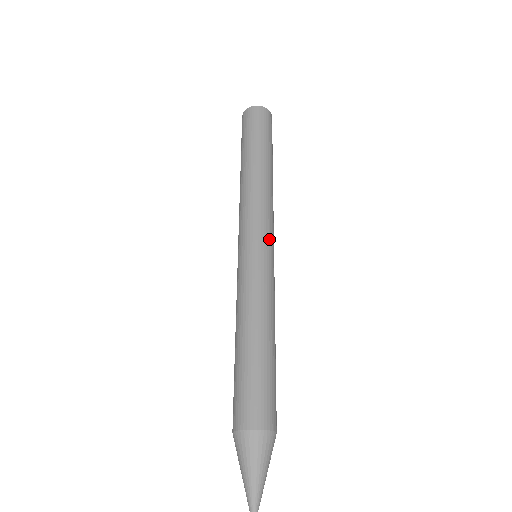
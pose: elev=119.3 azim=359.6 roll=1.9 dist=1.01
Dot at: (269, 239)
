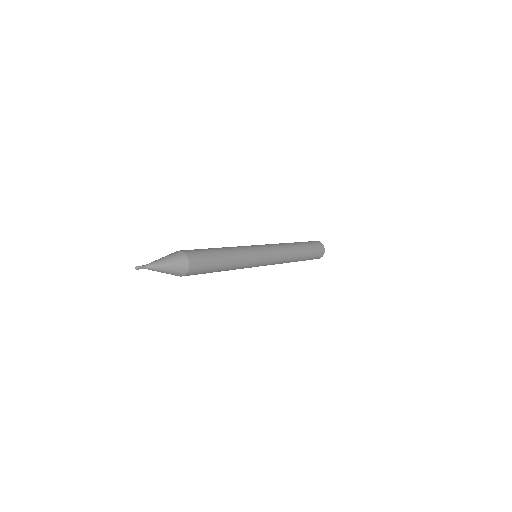
Dot at: (261, 245)
